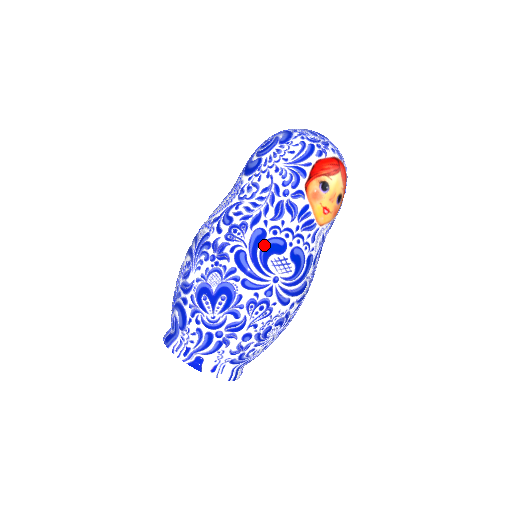
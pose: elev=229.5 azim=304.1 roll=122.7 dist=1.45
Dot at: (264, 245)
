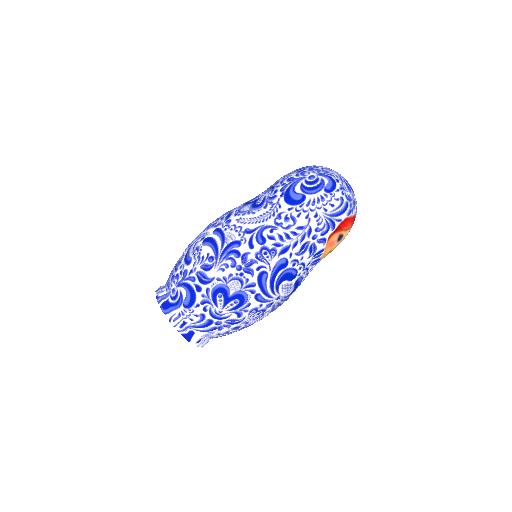
Dot at: (283, 273)
